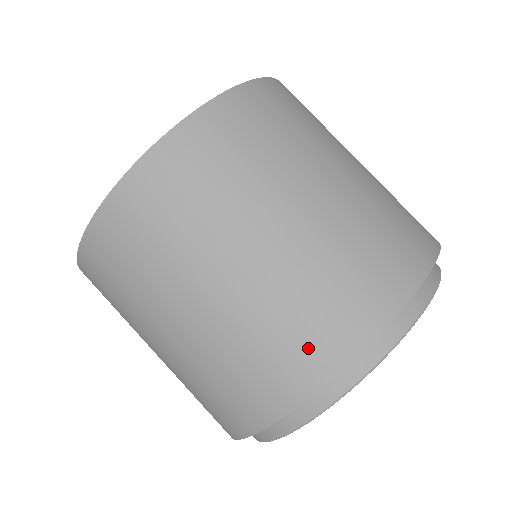
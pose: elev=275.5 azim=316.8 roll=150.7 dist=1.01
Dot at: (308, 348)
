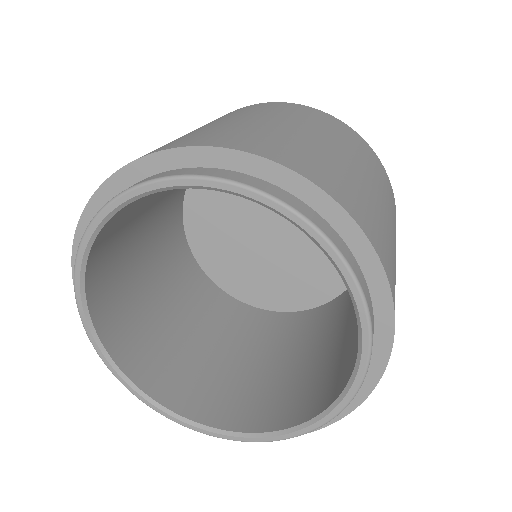
Dot at: (294, 157)
